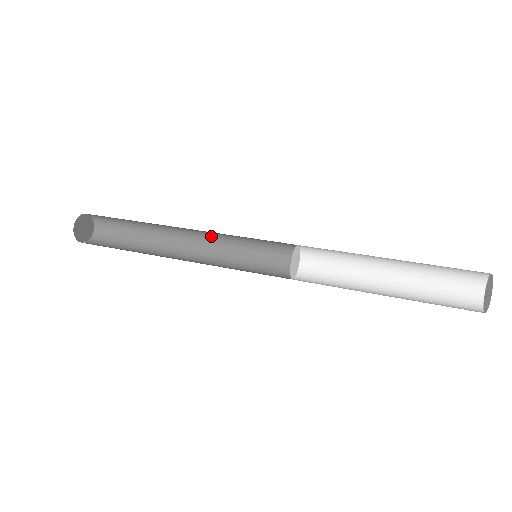
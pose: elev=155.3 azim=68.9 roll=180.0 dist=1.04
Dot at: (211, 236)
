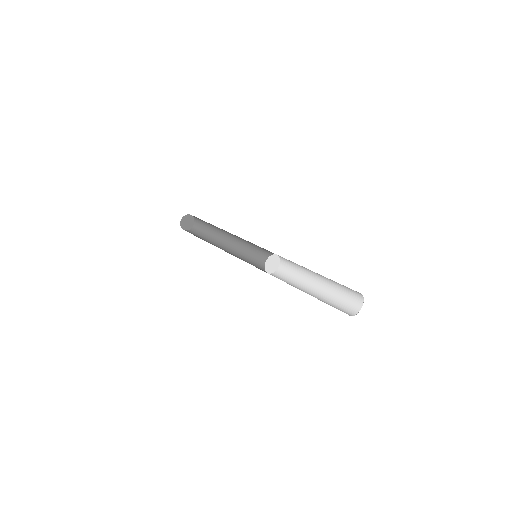
Dot at: (242, 242)
